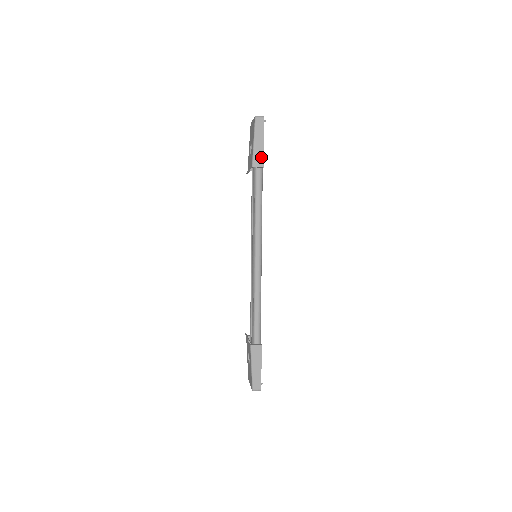
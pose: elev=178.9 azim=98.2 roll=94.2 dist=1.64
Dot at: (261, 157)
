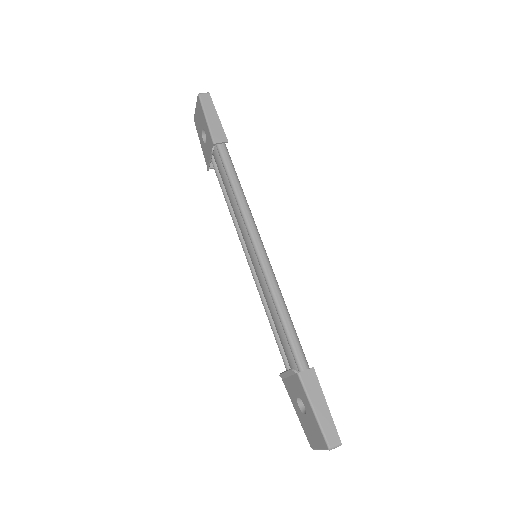
Dot at: (220, 132)
